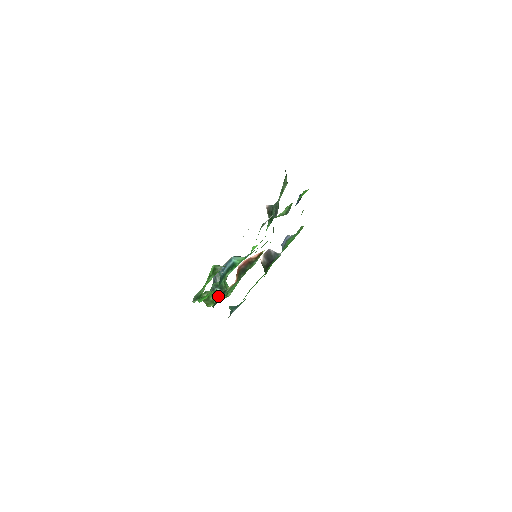
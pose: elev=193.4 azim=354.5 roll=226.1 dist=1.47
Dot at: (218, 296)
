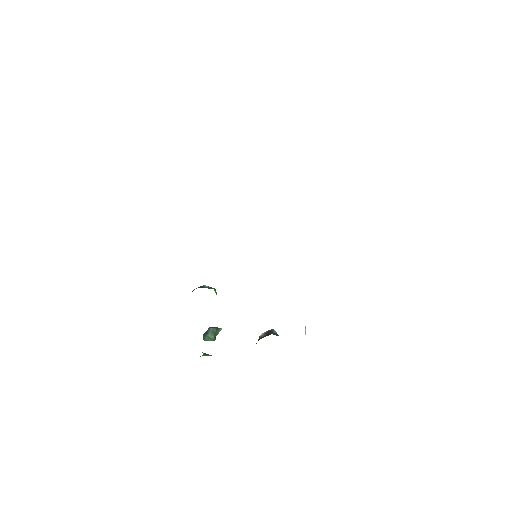
Dot at: occluded
